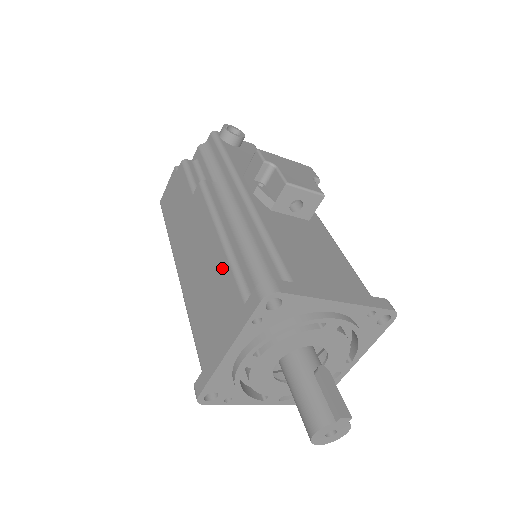
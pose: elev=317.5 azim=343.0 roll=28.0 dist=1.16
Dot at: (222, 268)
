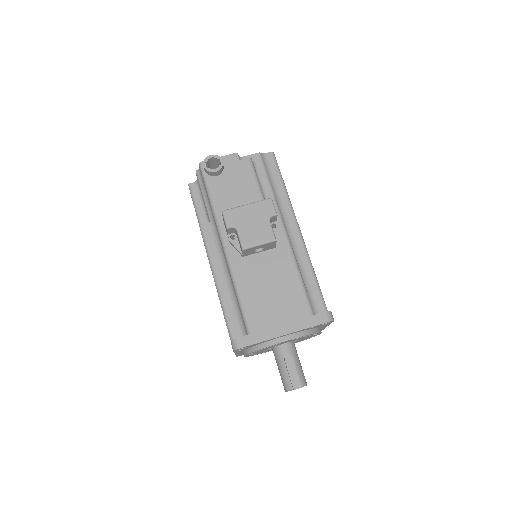
Dot at: occluded
